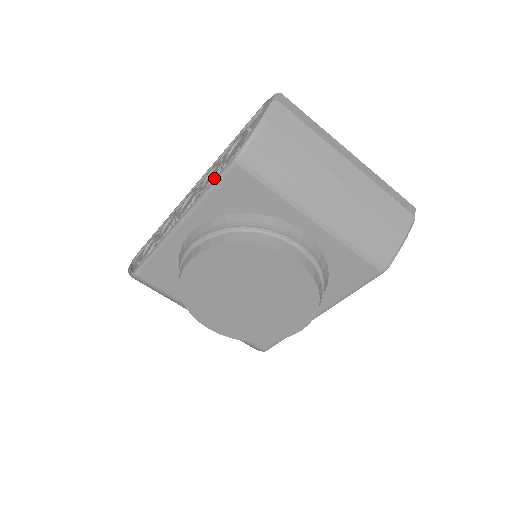
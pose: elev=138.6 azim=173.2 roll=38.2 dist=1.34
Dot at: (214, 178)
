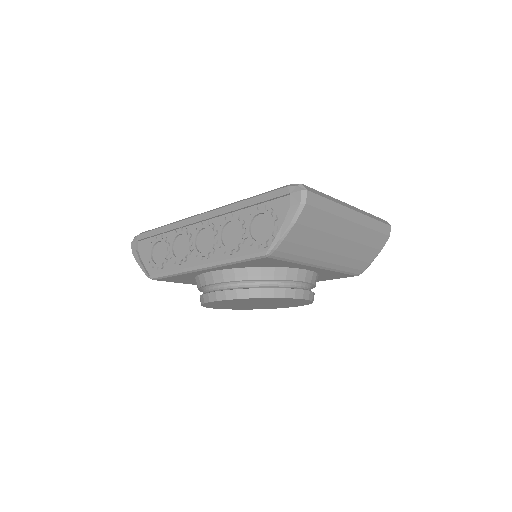
Dot at: (242, 256)
